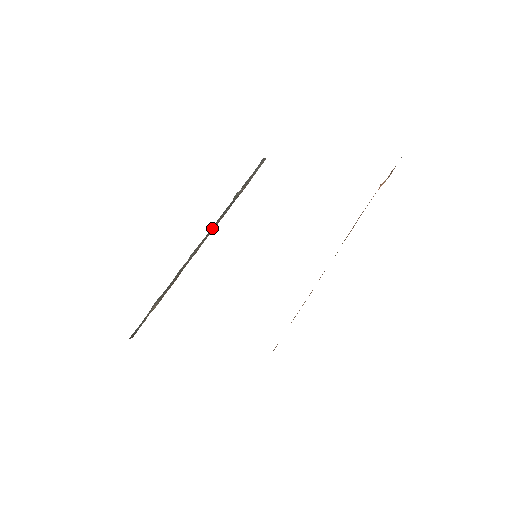
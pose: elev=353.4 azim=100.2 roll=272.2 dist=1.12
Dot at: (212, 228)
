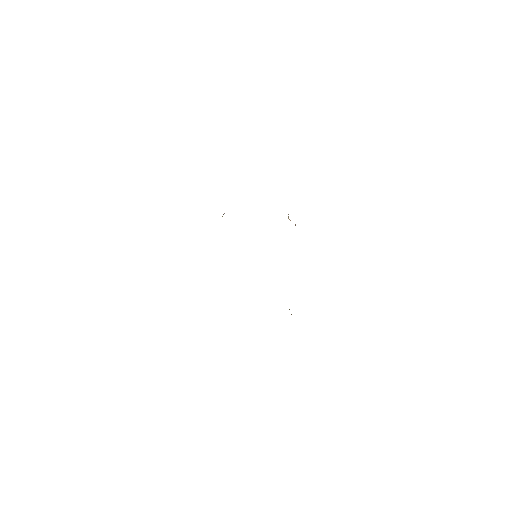
Dot at: occluded
